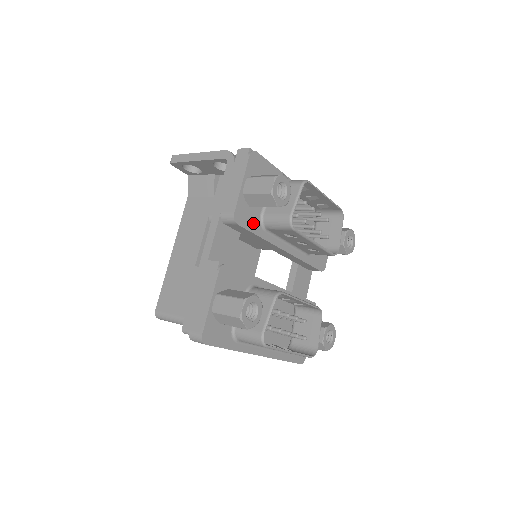
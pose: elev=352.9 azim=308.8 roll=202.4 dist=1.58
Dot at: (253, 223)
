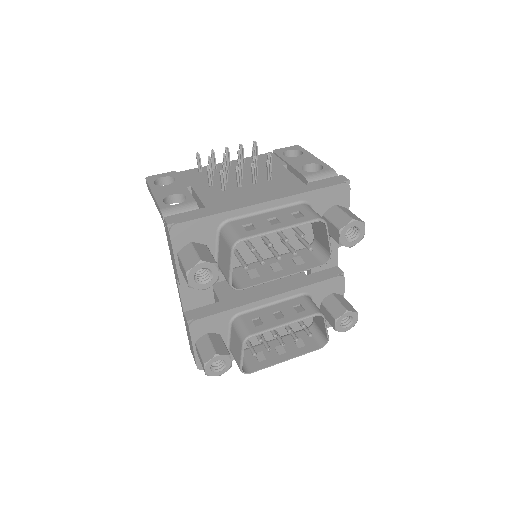
Dot at: occluded
